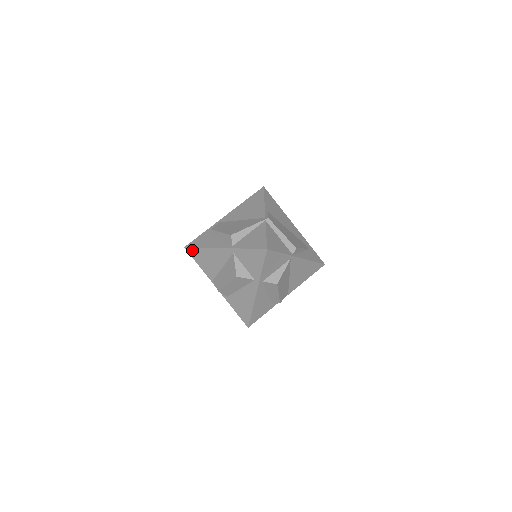
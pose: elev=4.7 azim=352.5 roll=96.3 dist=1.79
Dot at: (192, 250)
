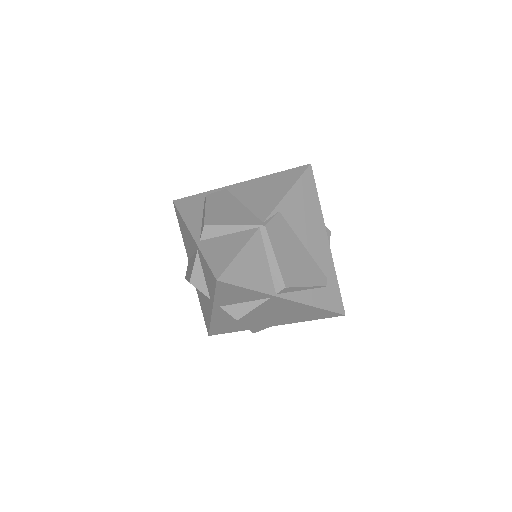
Dot at: (176, 210)
